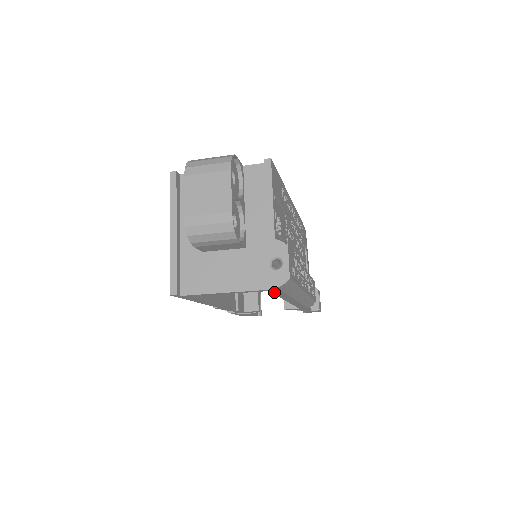
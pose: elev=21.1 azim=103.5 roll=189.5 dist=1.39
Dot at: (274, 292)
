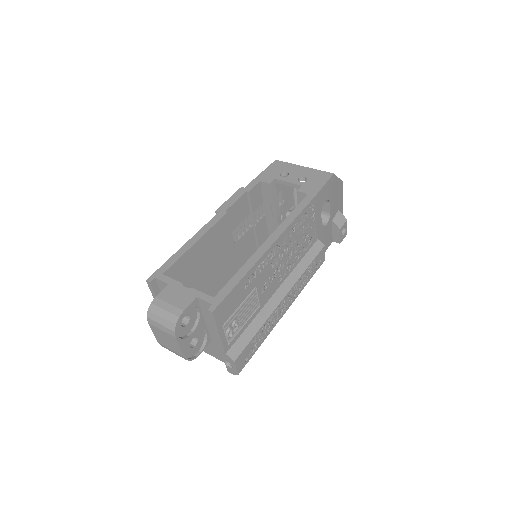
Dot at: occluded
